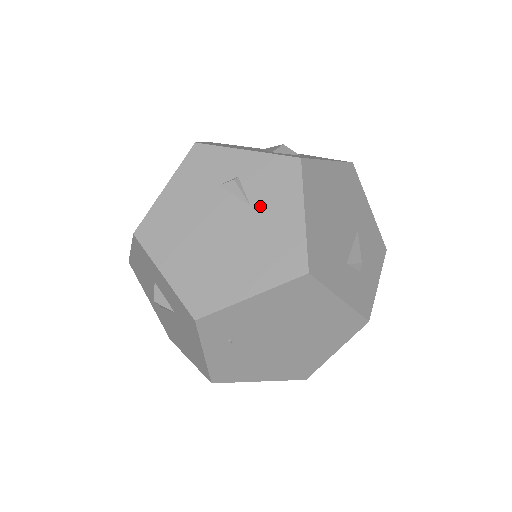
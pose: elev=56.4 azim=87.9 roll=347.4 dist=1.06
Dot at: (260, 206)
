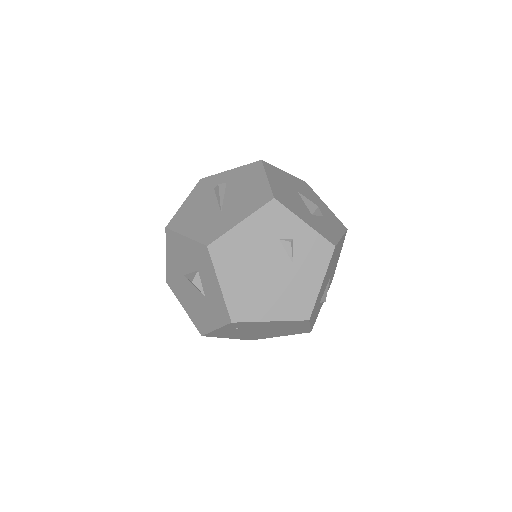
Dot at: (299, 266)
